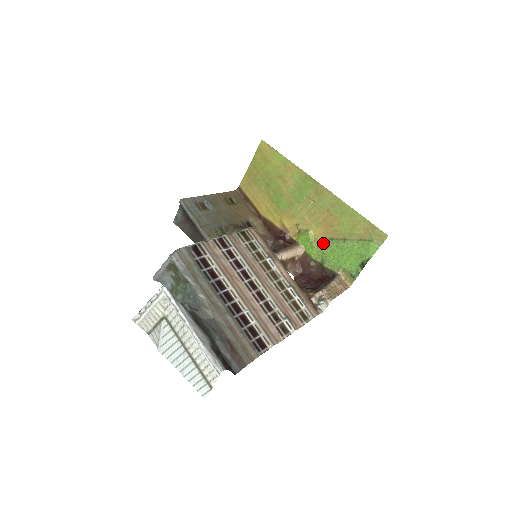
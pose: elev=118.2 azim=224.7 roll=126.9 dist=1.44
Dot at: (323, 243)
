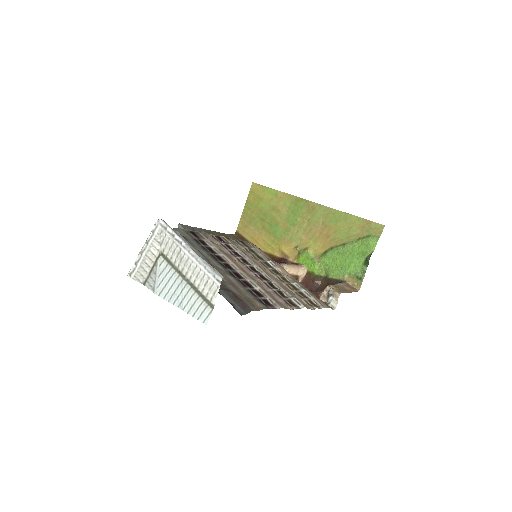
Dot at: (323, 255)
